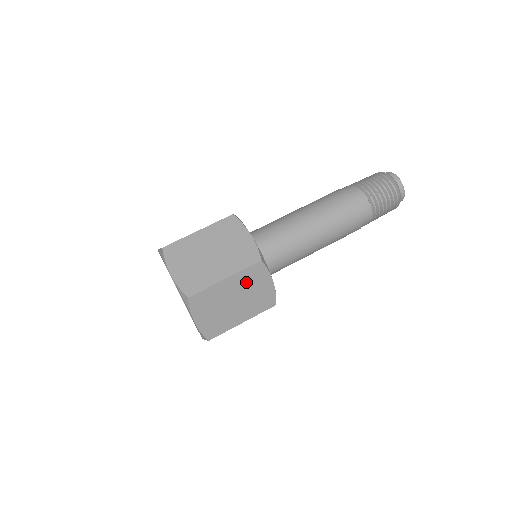
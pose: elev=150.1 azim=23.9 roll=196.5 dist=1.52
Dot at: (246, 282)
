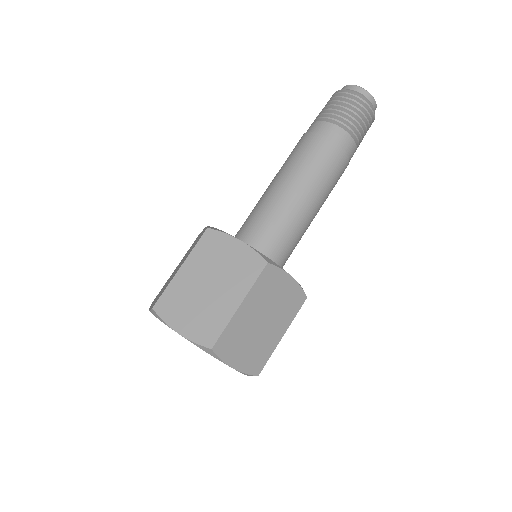
Dot at: (207, 258)
